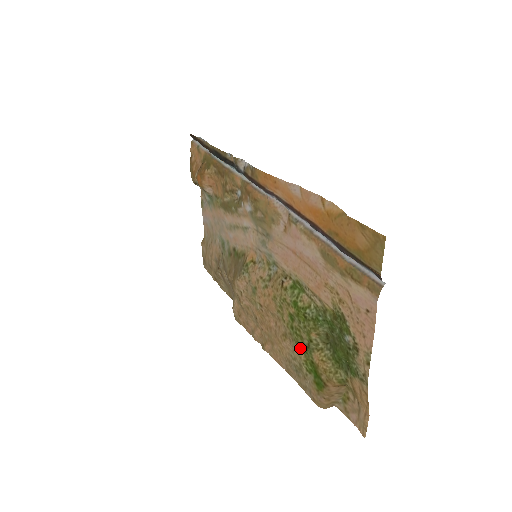
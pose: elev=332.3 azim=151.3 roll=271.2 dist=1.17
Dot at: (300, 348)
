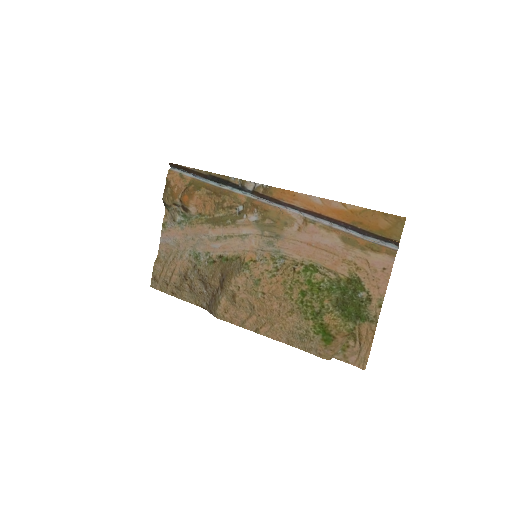
Dot at: (309, 317)
